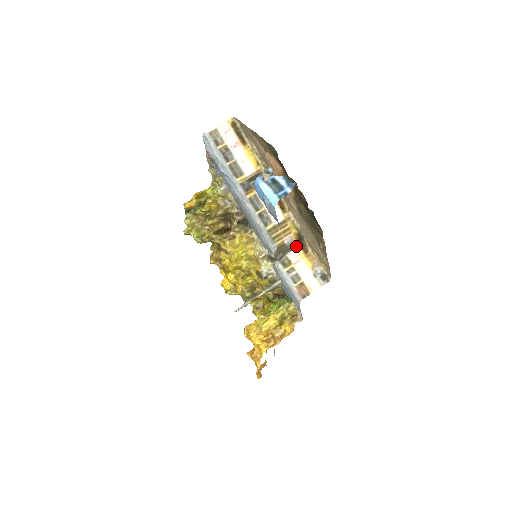
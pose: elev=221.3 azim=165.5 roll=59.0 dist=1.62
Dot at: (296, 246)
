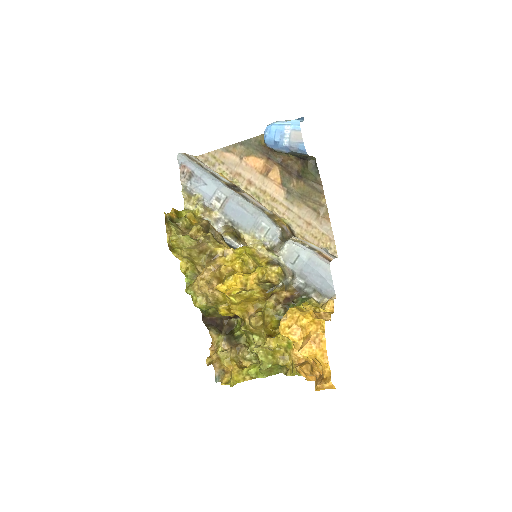
Dot at: (292, 236)
